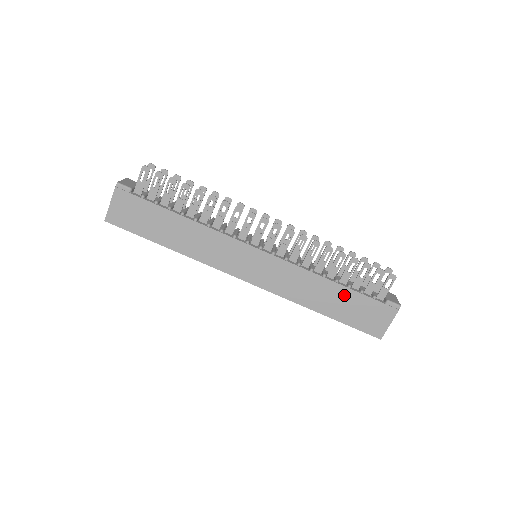
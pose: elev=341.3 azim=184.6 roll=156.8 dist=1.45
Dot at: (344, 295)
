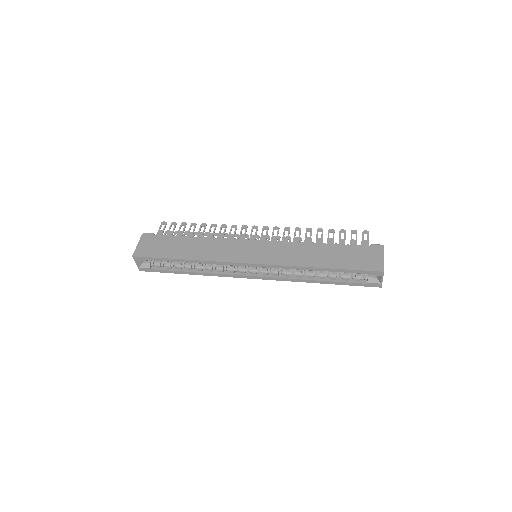
Dot at: (334, 250)
